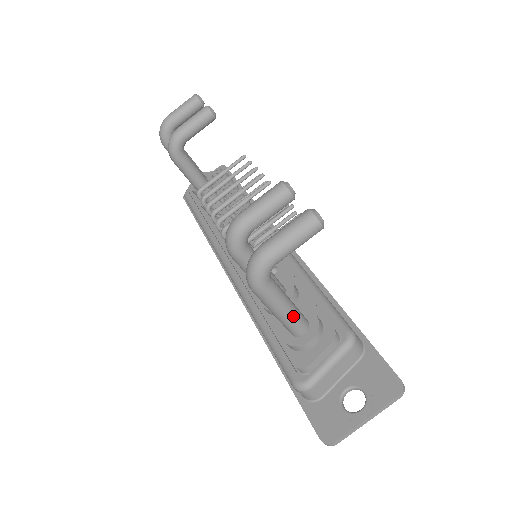
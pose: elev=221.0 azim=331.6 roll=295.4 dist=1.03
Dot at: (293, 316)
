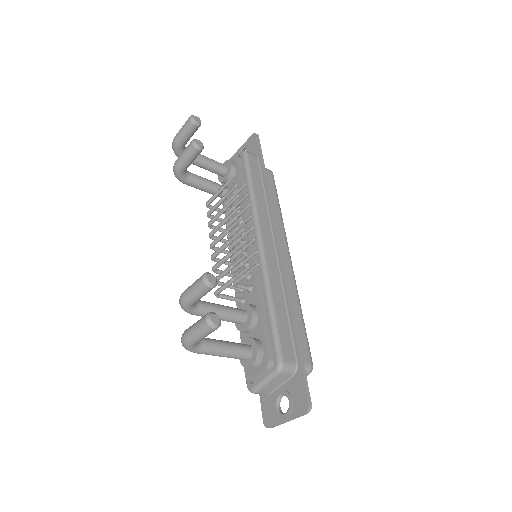
Dot at: (232, 356)
